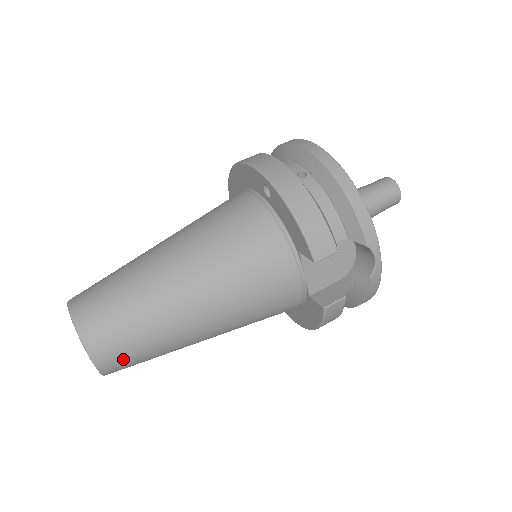
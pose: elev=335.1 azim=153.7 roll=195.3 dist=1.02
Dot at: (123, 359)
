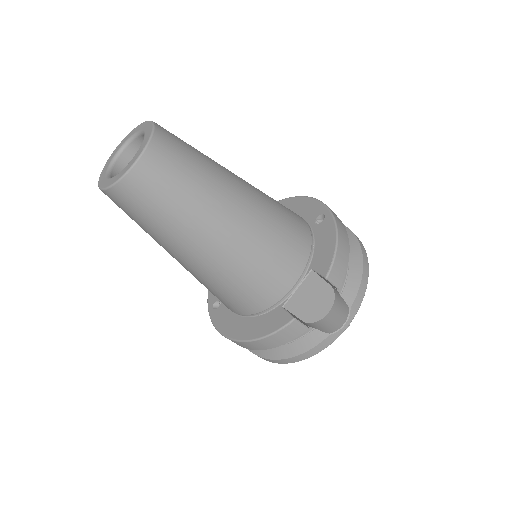
Dot at: (149, 190)
